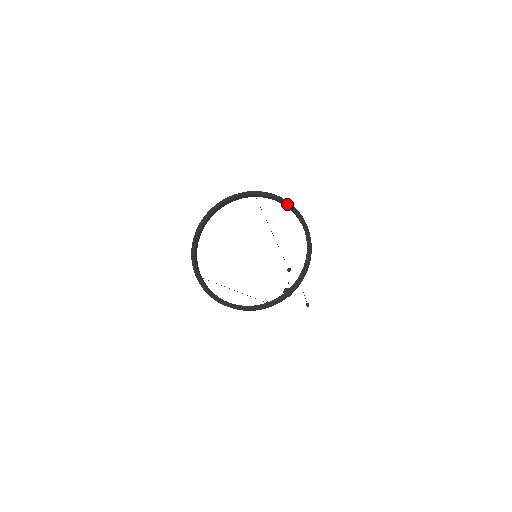
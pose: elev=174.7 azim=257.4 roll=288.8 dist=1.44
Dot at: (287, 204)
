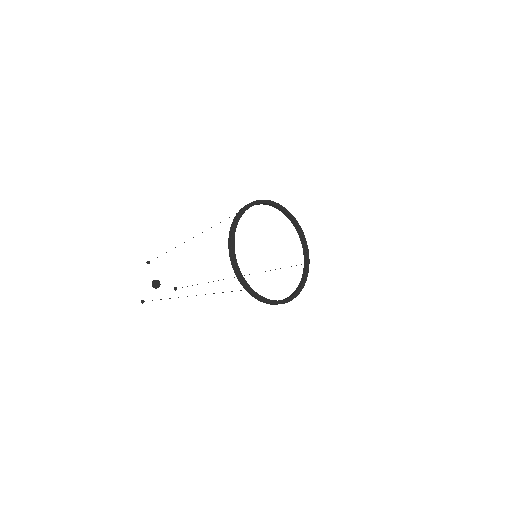
Dot at: (280, 207)
